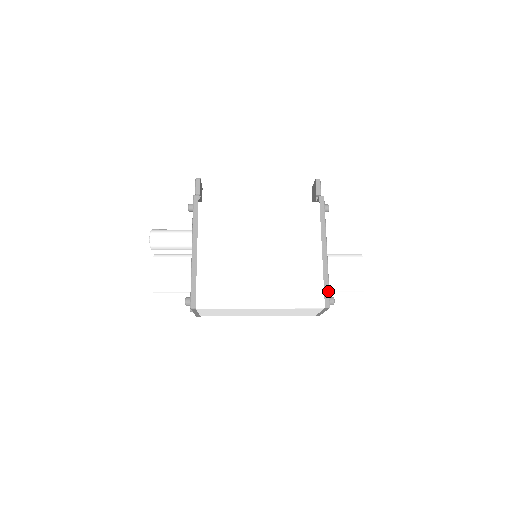
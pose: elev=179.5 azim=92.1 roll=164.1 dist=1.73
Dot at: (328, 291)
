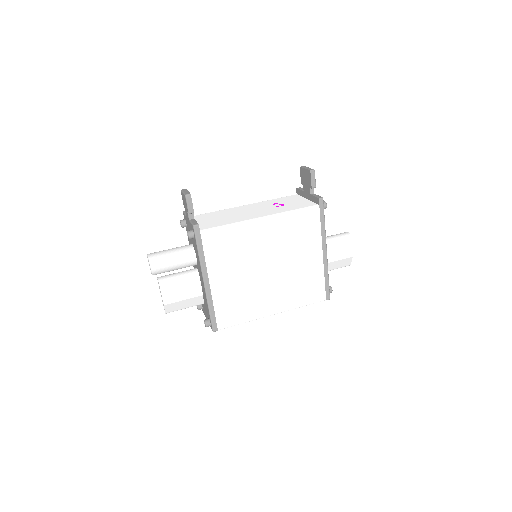
Dot at: (328, 287)
